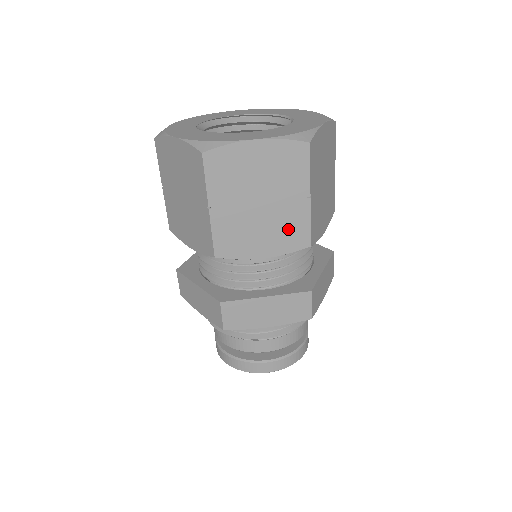
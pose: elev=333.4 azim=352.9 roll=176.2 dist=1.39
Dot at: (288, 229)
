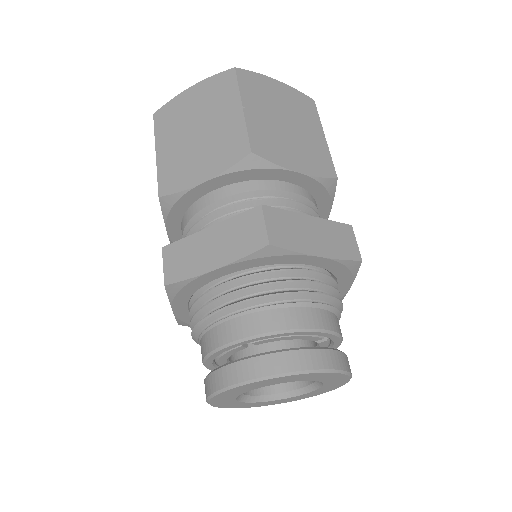
Dot at: (225, 144)
